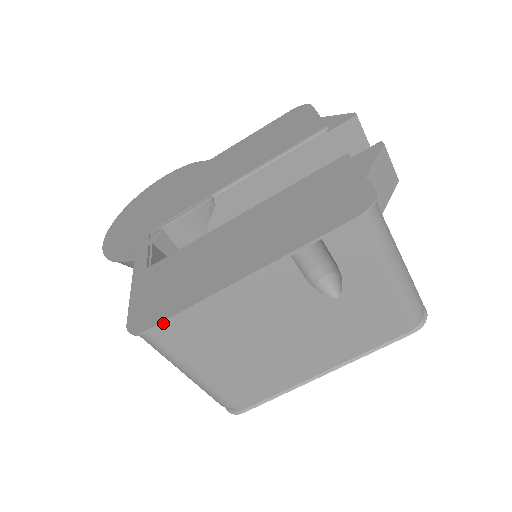
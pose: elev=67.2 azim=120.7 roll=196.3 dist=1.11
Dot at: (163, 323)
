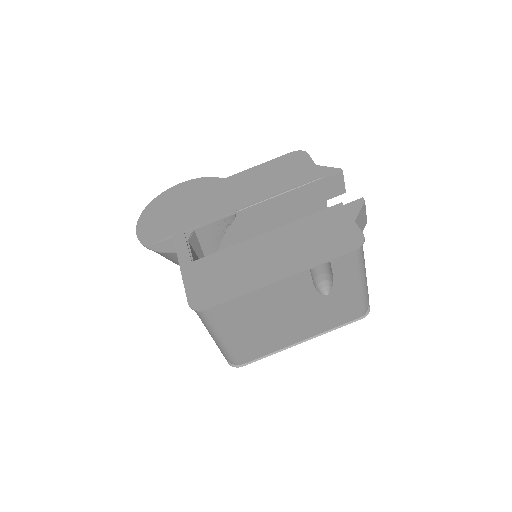
Dot at: (220, 305)
